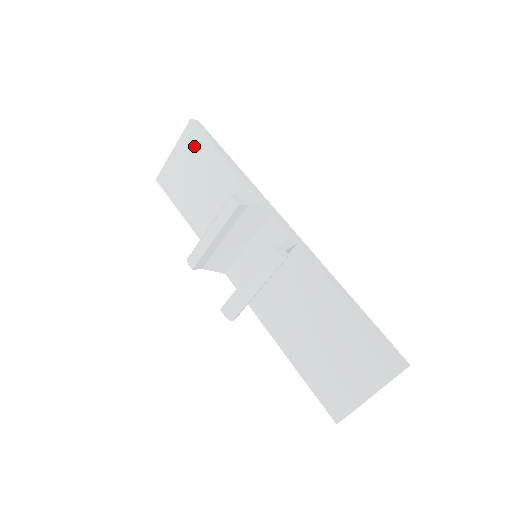
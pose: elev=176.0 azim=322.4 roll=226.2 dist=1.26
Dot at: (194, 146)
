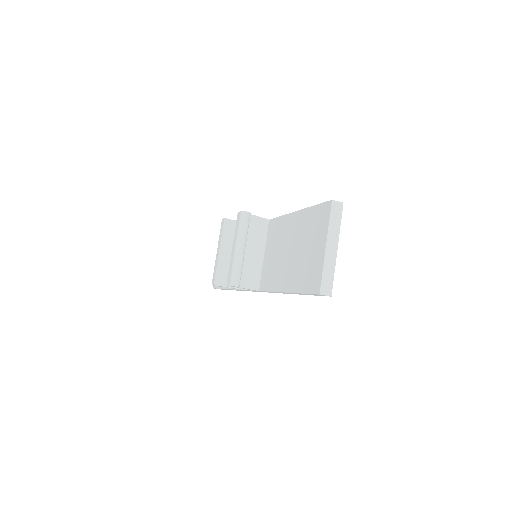
Dot at: occluded
